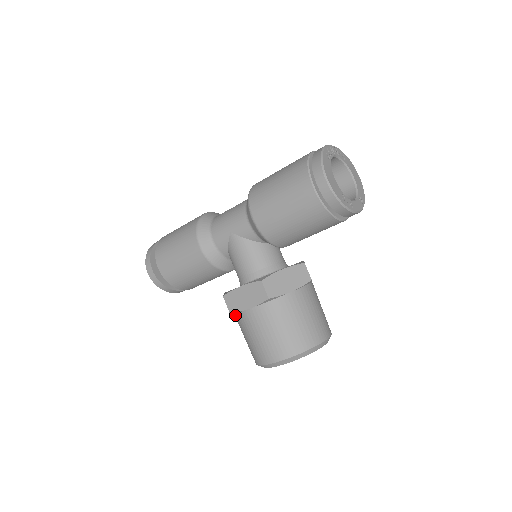
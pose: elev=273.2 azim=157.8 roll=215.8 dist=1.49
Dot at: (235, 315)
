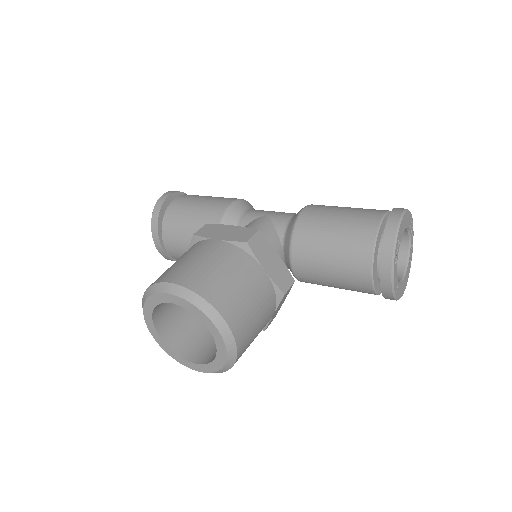
Dot at: occluded
